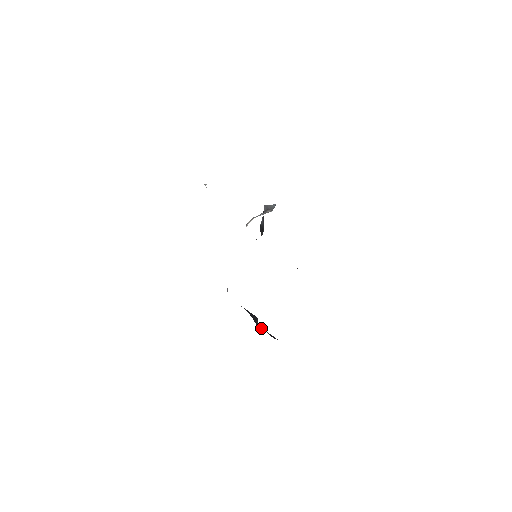
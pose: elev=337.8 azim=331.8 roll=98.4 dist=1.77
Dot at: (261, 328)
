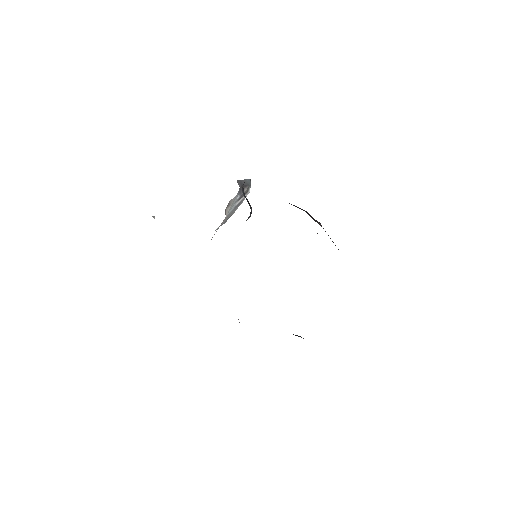
Dot at: occluded
